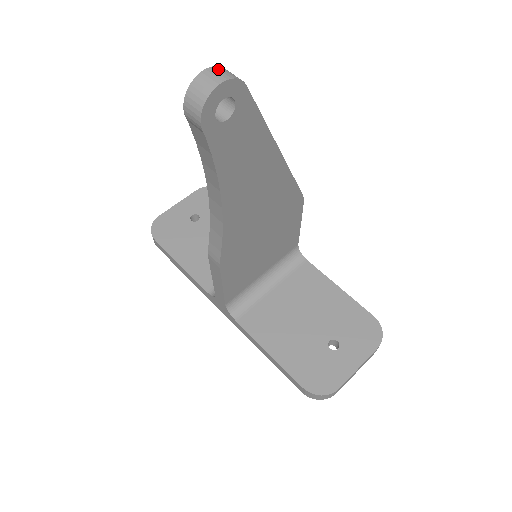
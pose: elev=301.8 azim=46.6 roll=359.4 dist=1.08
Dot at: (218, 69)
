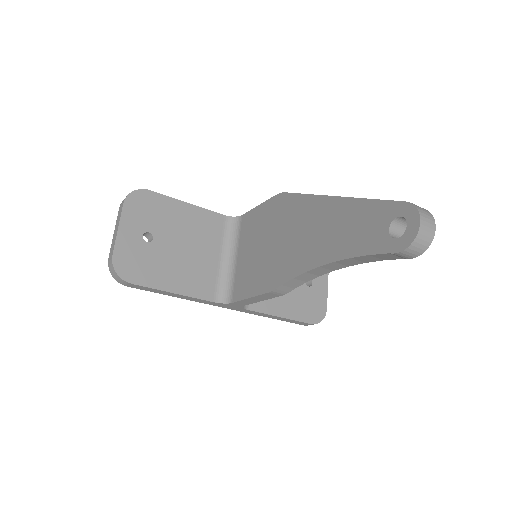
Dot at: (423, 213)
